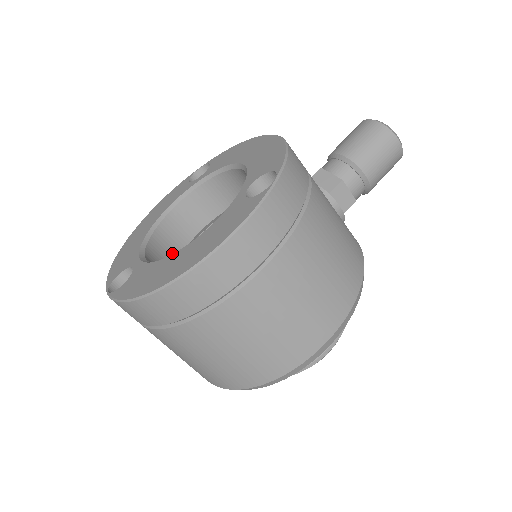
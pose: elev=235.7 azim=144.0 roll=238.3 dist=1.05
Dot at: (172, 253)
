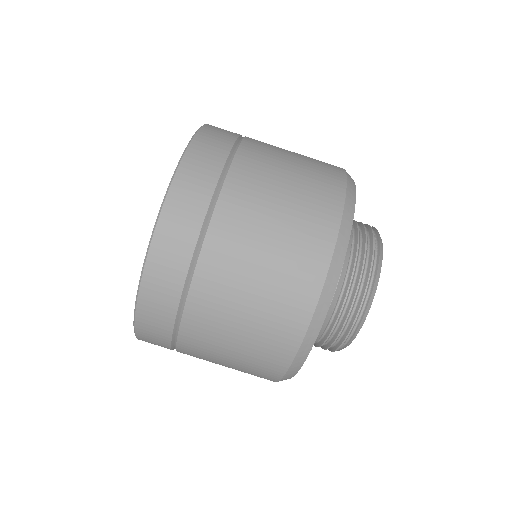
Dot at: occluded
